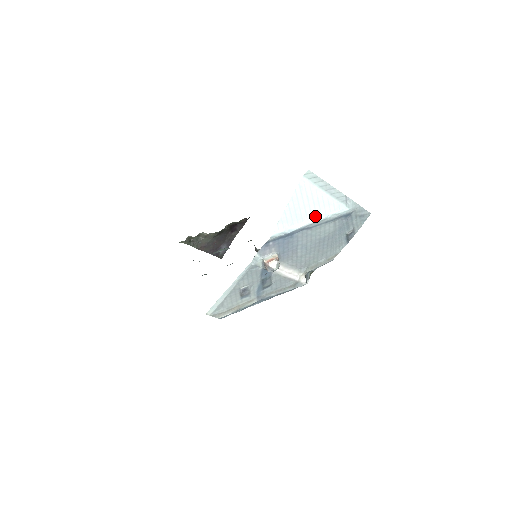
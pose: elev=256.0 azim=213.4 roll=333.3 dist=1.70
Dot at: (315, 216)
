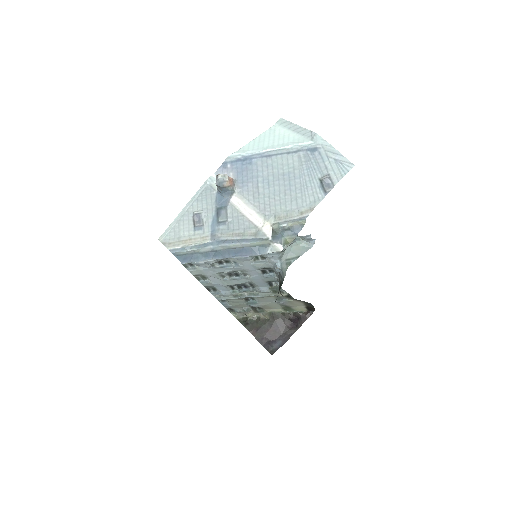
Dot at: (276, 146)
